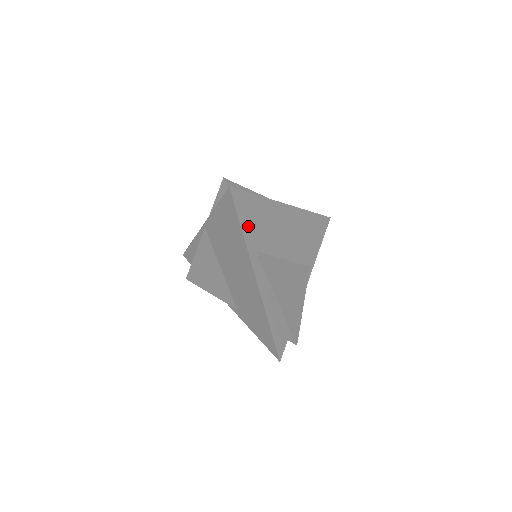
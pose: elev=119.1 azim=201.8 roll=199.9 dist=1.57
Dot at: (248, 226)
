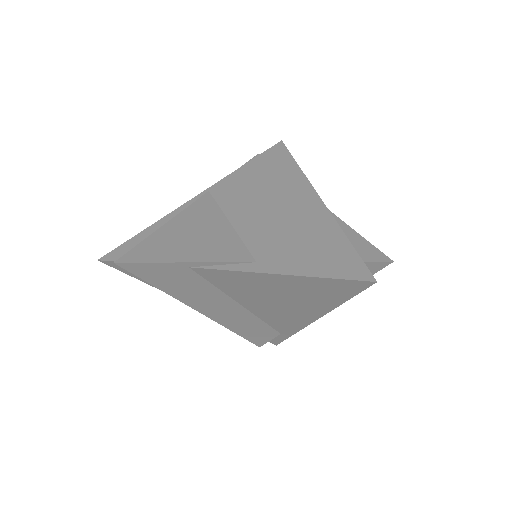
Dot at: occluded
